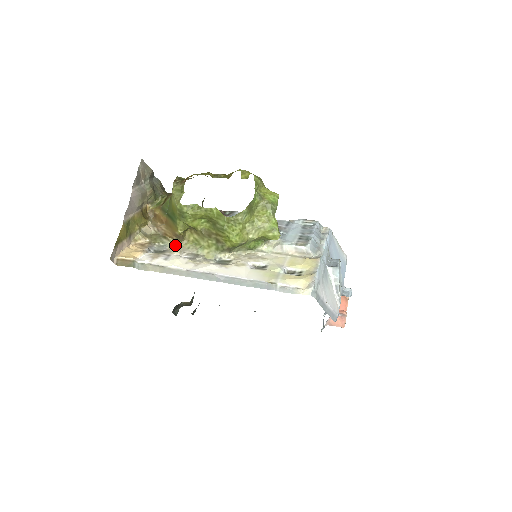
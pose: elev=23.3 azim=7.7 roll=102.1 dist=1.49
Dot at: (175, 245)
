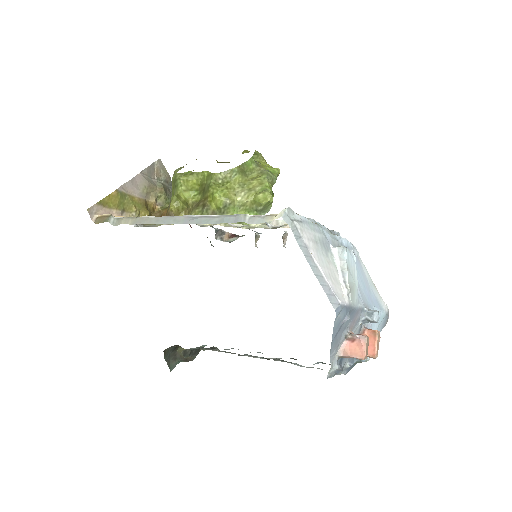
Dot at: occluded
